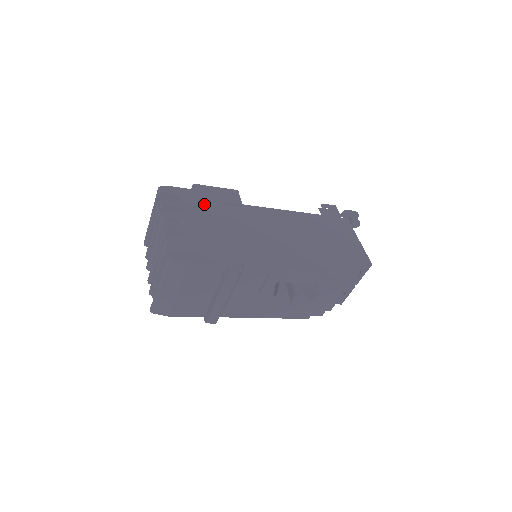
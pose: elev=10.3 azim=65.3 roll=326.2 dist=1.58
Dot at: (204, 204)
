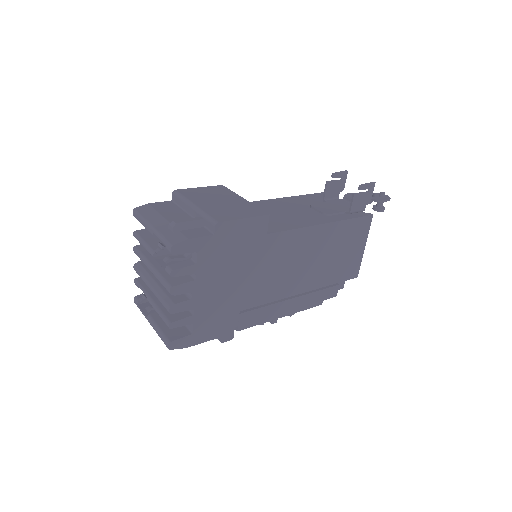
Dot at: (221, 258)
